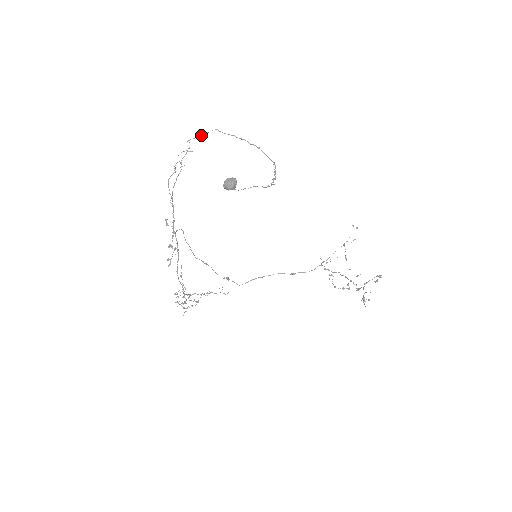
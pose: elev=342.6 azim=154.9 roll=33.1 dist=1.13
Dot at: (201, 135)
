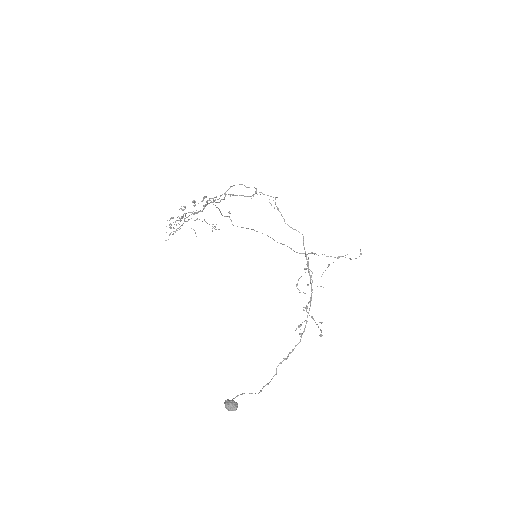
Dot at: (287, 224)
